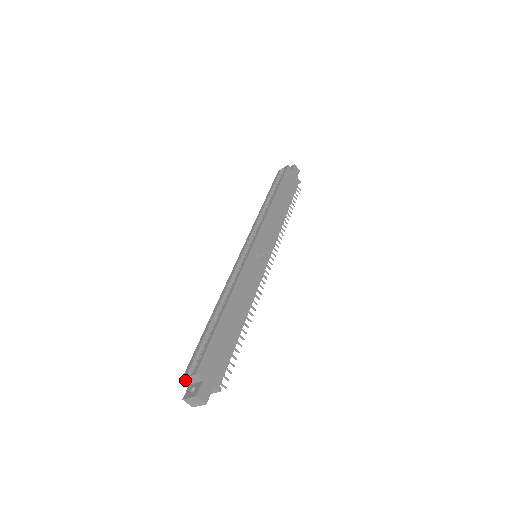
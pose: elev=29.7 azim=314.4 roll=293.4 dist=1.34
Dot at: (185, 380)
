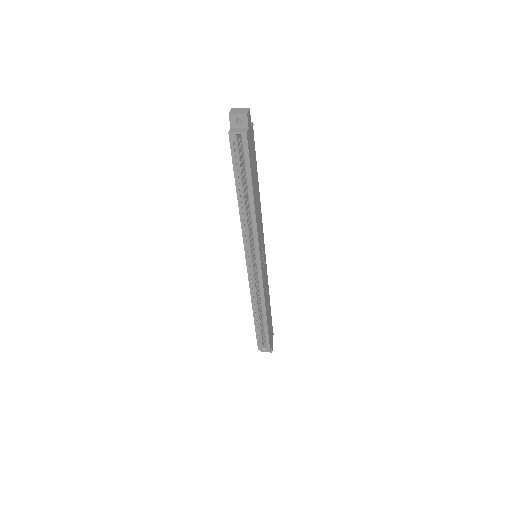
Dot at: (259, 349)
